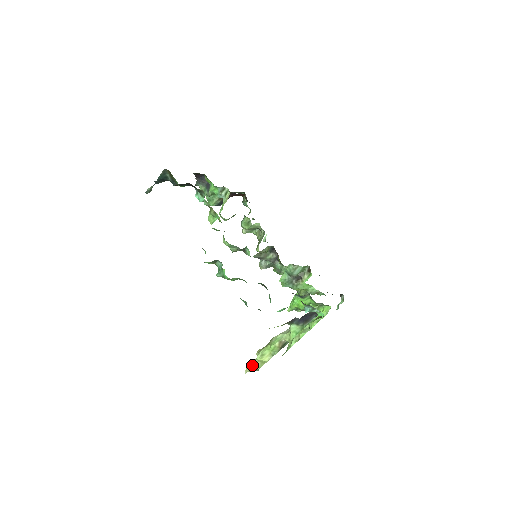
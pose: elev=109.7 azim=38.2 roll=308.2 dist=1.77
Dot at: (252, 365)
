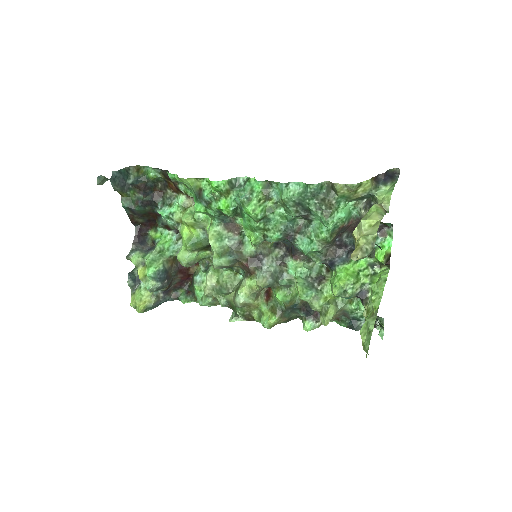
Dot at: (359, 239)
